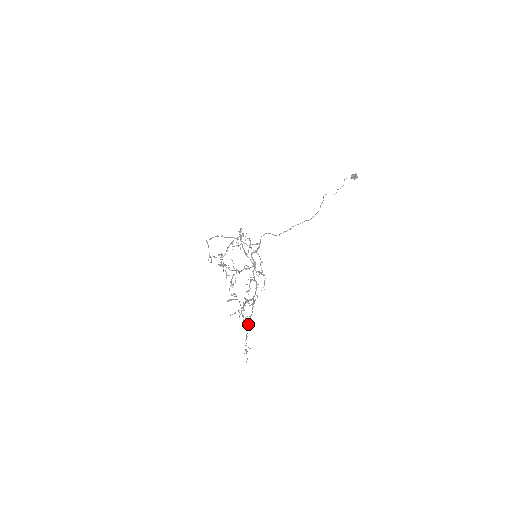
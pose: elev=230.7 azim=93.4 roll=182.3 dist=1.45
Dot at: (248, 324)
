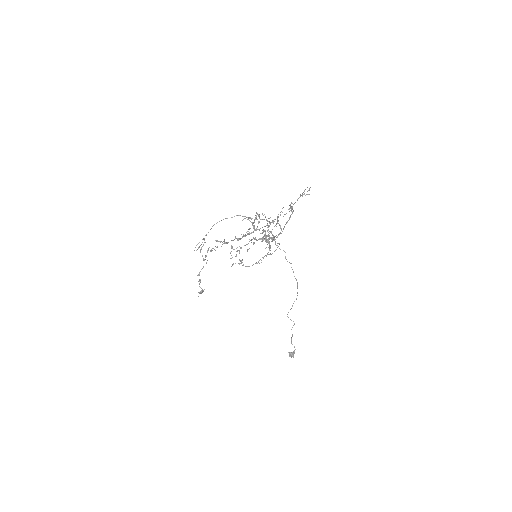
Dot at: (292, 208)
